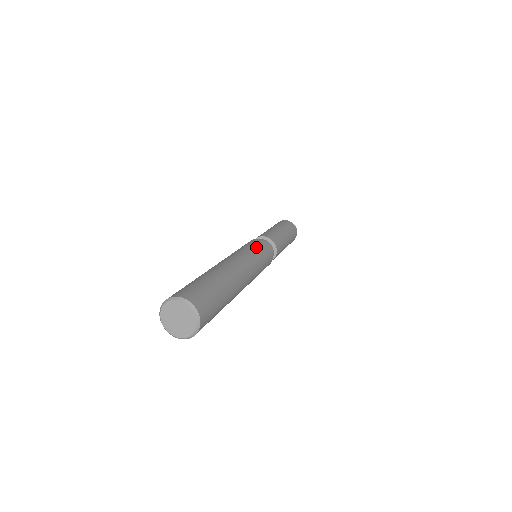
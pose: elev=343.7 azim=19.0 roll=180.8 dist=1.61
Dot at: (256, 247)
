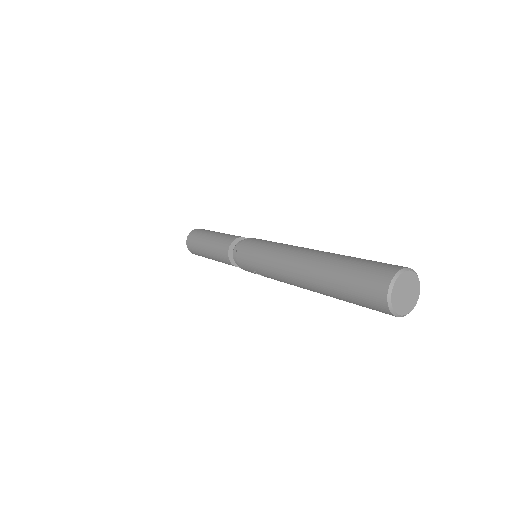
Dot at: occluded
